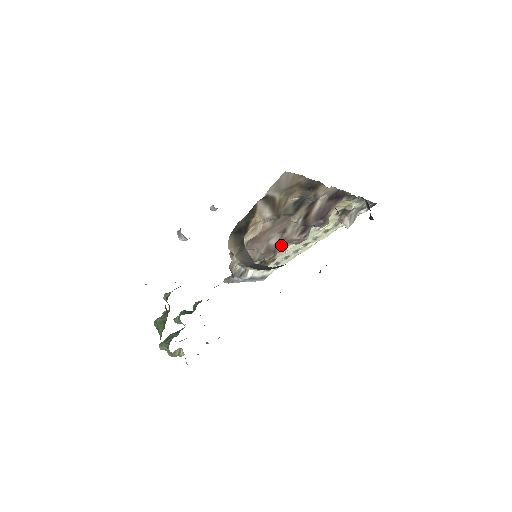
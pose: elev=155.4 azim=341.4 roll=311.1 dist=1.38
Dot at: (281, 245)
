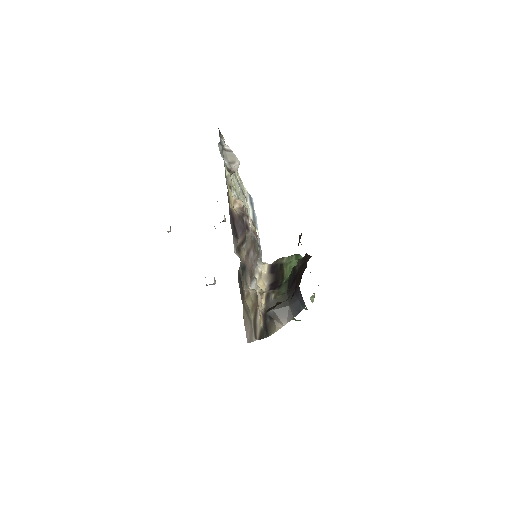
Dot at: occluded
